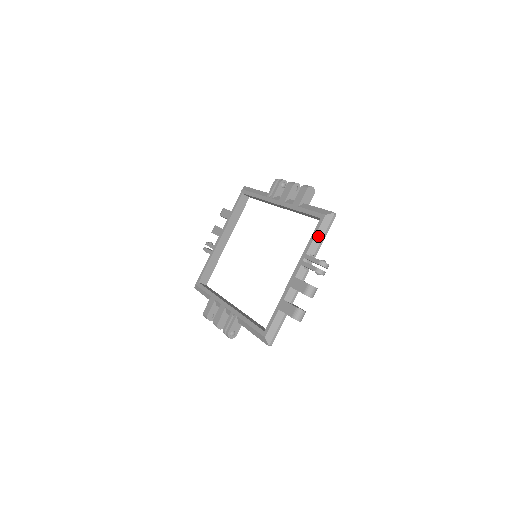
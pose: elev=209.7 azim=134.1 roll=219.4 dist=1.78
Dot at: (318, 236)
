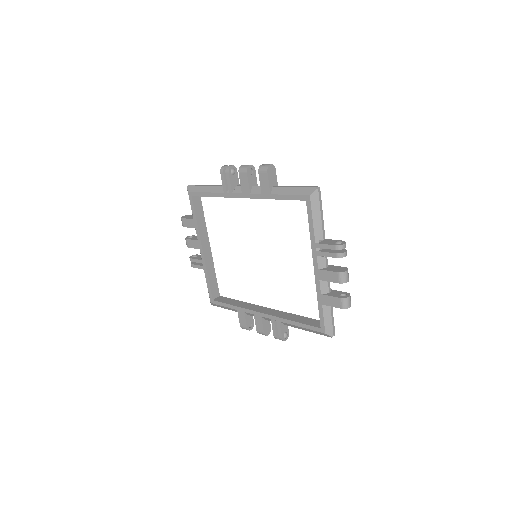
Dot at: (316, 220)
